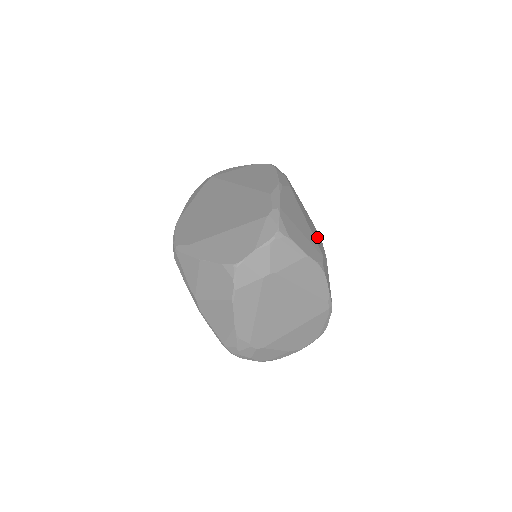
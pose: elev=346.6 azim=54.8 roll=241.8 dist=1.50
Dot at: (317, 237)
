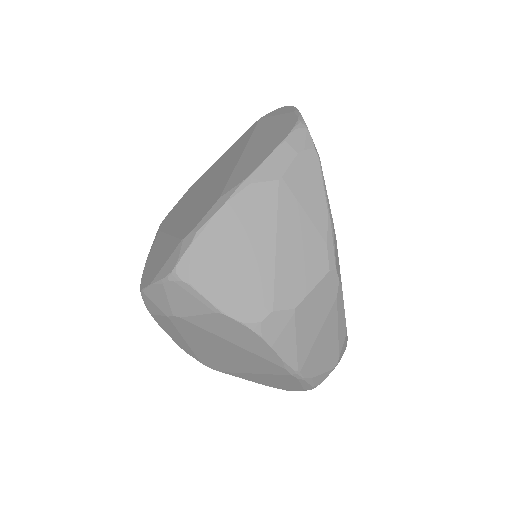
Dot at: (301, 271)
